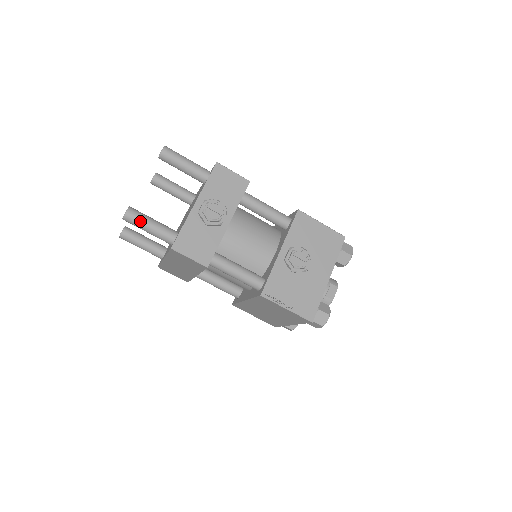
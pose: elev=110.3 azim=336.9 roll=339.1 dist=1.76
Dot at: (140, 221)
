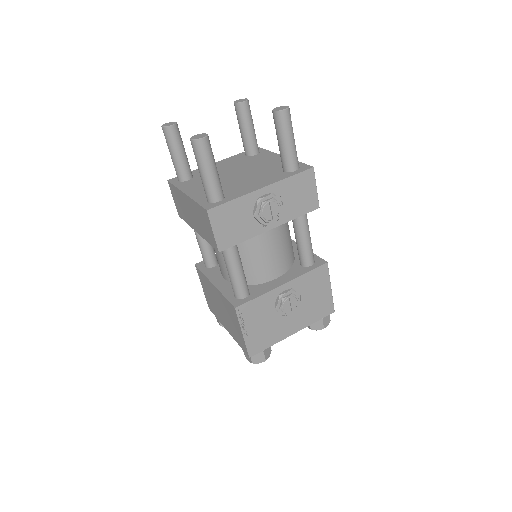
Dot at: (204, 158)
